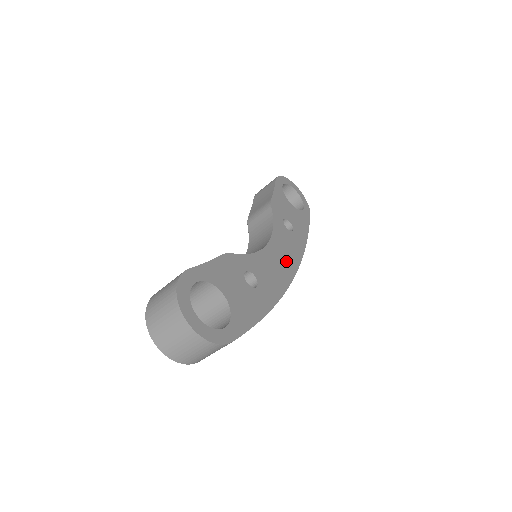
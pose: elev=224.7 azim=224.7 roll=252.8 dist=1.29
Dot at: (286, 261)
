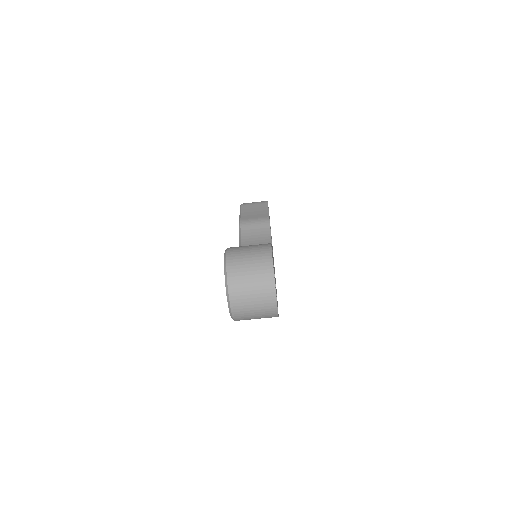
Dot at: occluded
